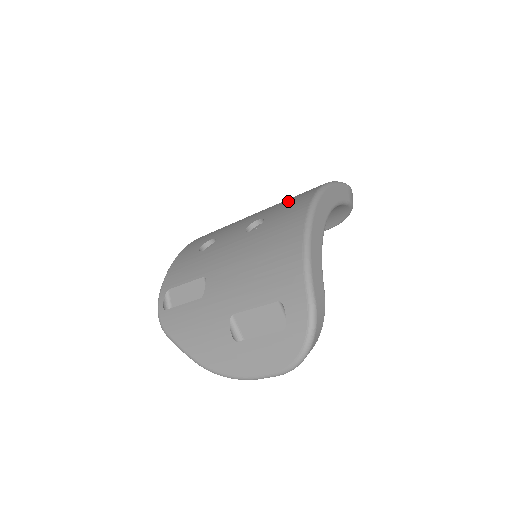
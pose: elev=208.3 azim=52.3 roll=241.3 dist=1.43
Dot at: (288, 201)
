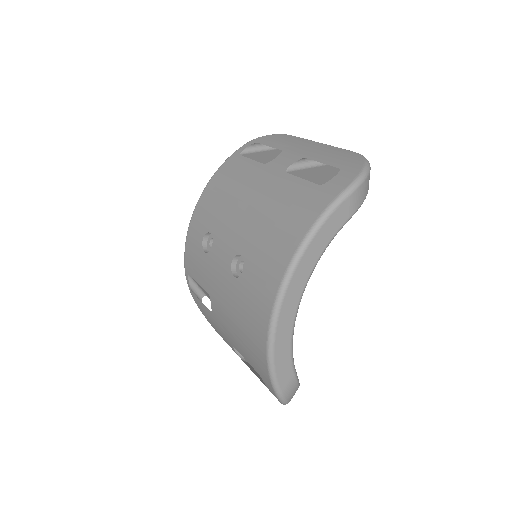
Dot at: (266, 246)
